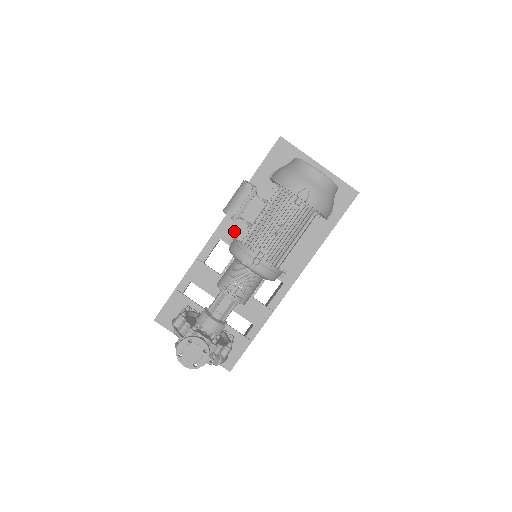
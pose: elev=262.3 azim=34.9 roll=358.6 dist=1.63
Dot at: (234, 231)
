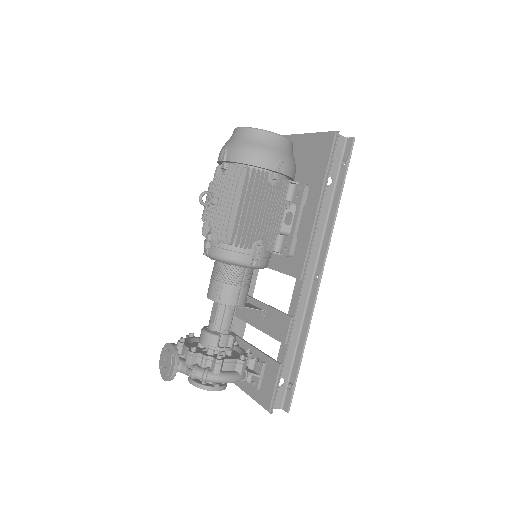
Dot at: occluded
